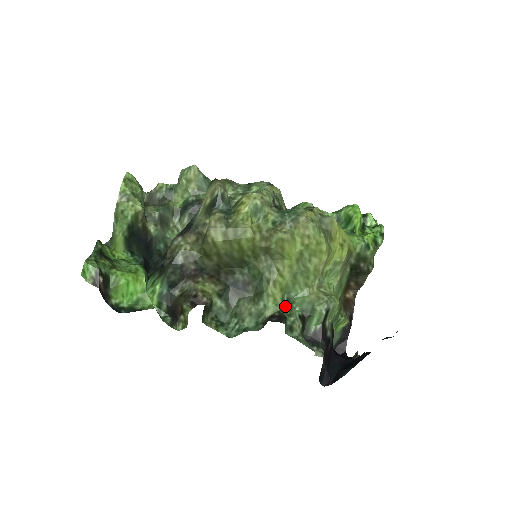
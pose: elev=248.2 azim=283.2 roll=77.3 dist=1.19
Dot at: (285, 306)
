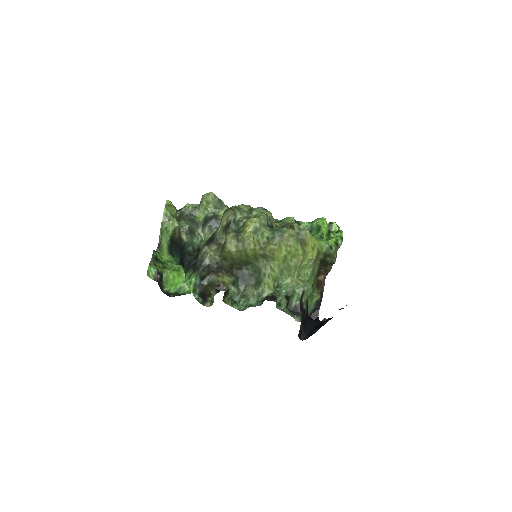
Dot at: (276, 290)
